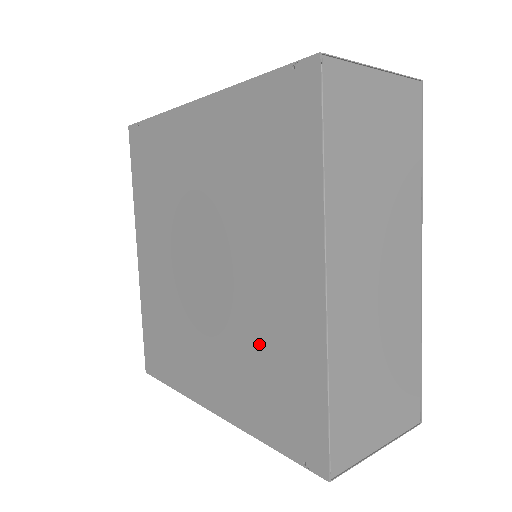
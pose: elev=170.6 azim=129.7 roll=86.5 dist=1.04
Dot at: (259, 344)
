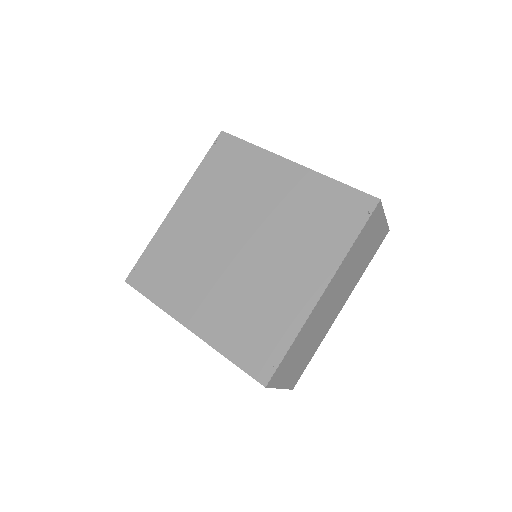
Dot at: (301, 219)
